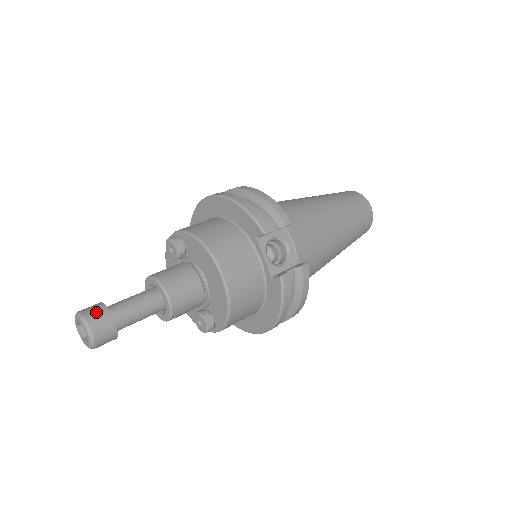
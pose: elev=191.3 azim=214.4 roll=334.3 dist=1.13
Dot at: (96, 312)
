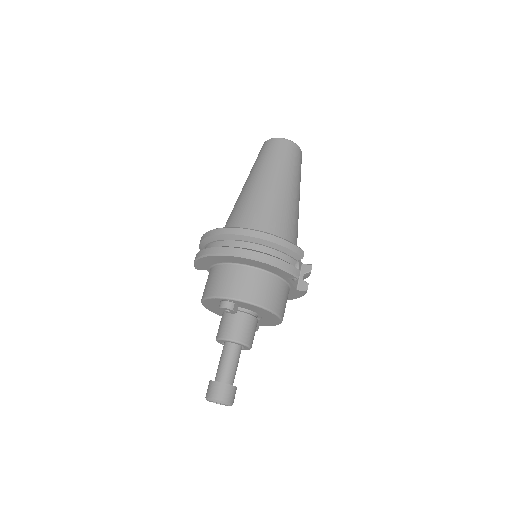
Dot at: (227, 393)
